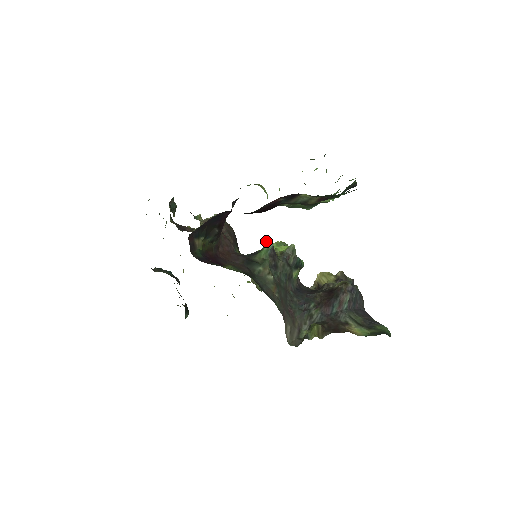
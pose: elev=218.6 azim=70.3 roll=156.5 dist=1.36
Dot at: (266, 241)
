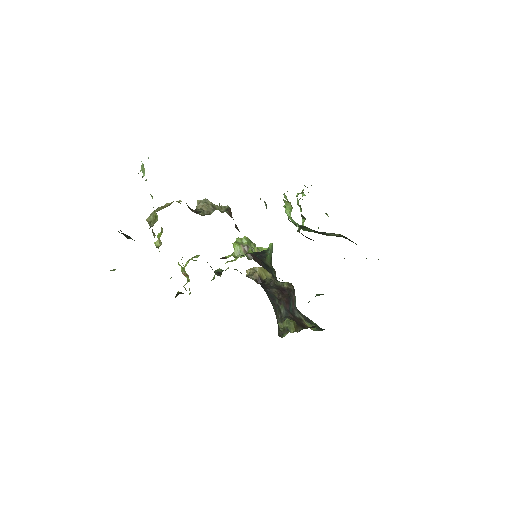
Dot at: (270, 247)
